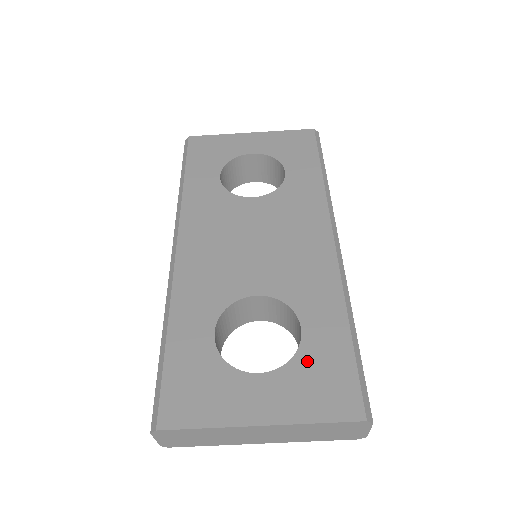
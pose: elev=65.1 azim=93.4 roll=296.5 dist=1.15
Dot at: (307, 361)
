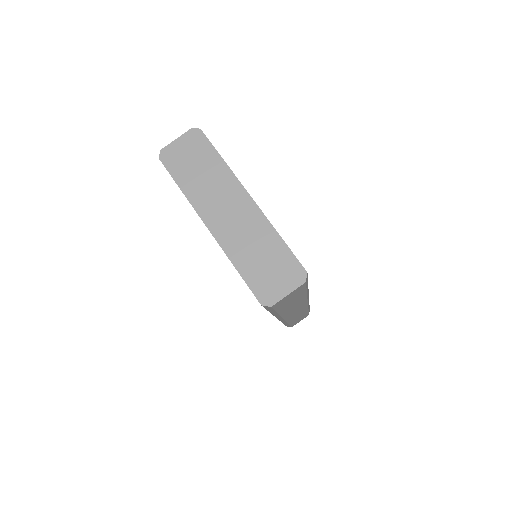
Dot at: occluded
